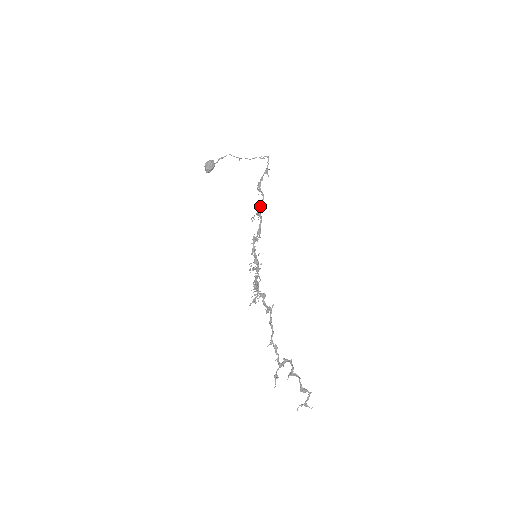
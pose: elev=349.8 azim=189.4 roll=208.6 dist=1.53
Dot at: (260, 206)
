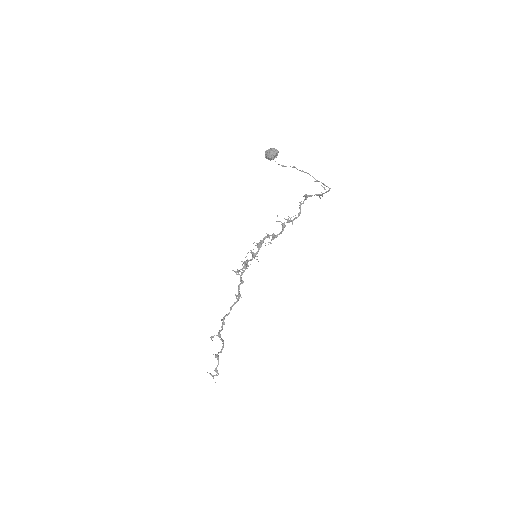
Dot at: (290, 220)
